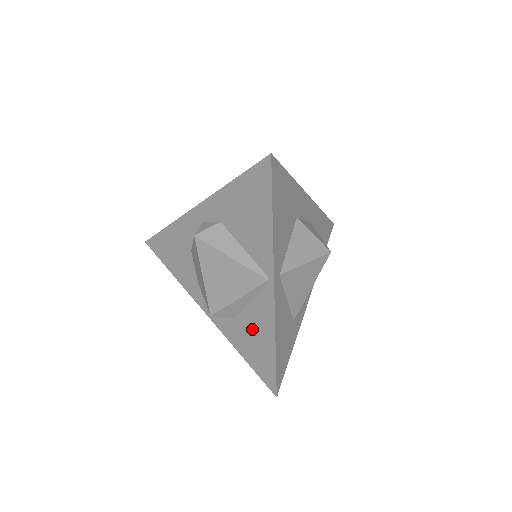
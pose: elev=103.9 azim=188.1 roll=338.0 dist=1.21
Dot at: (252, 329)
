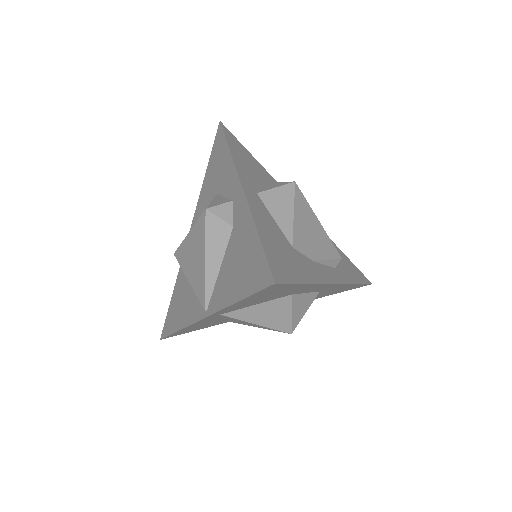
Dot at: (184, 299)
